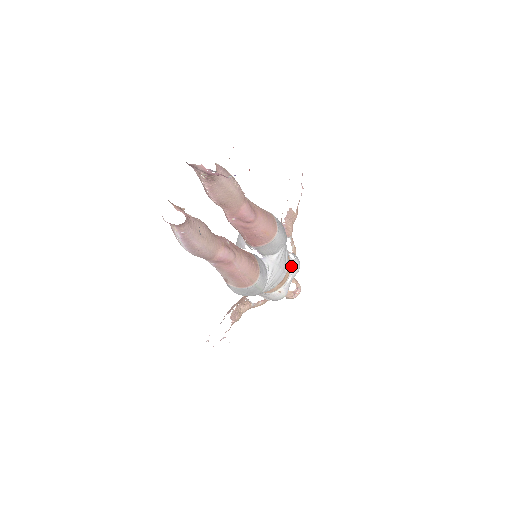
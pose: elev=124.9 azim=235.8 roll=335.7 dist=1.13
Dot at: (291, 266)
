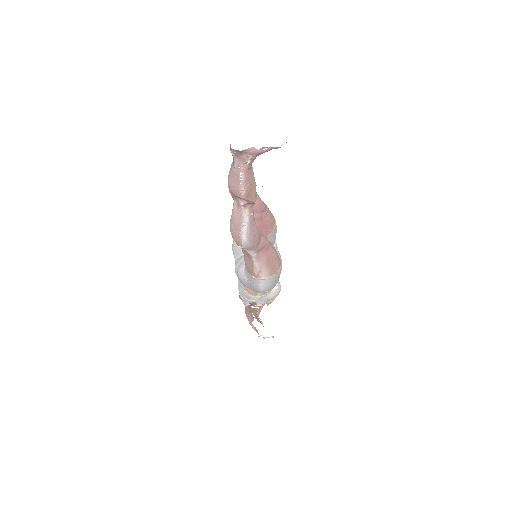
Dot at: occluded
